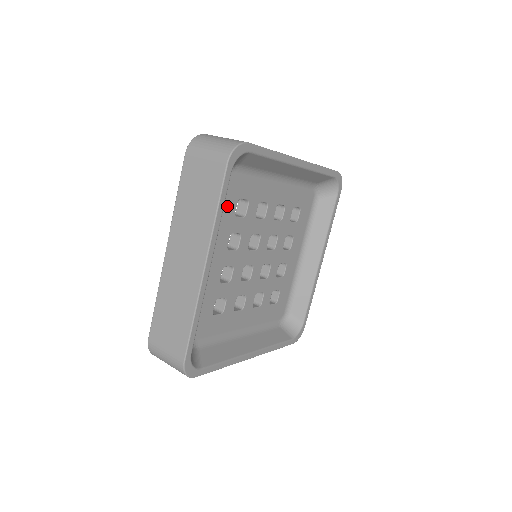
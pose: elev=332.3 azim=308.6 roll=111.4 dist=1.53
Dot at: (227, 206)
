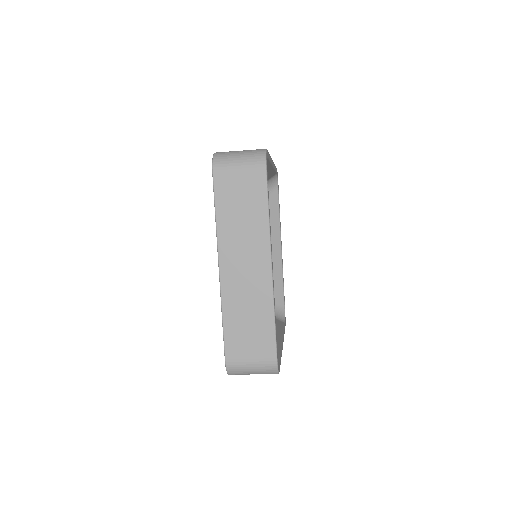
Dot at: occluded
